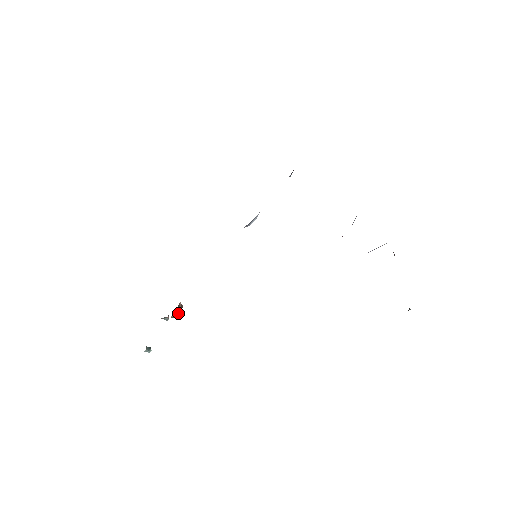
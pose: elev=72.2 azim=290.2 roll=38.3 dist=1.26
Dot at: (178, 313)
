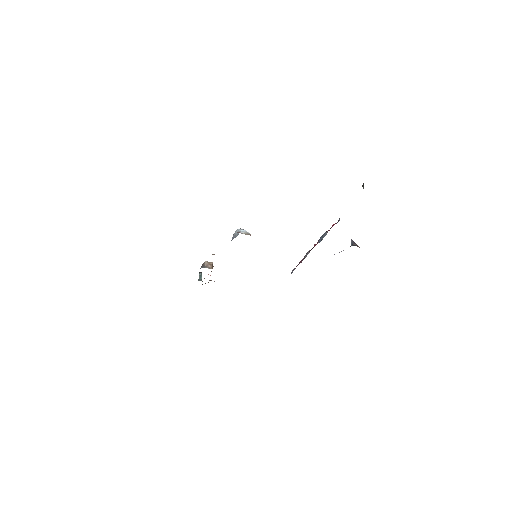
Dot at: occluded
